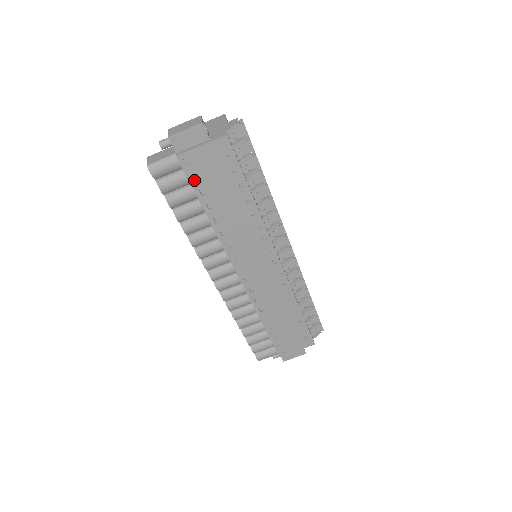
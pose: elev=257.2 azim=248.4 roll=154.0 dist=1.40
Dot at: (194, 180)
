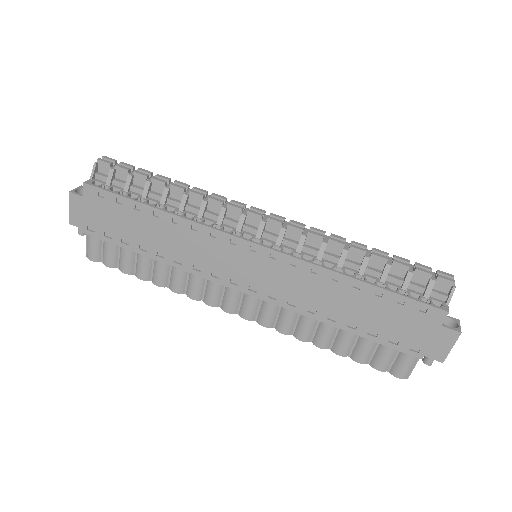
Dot at: (112, 238)
